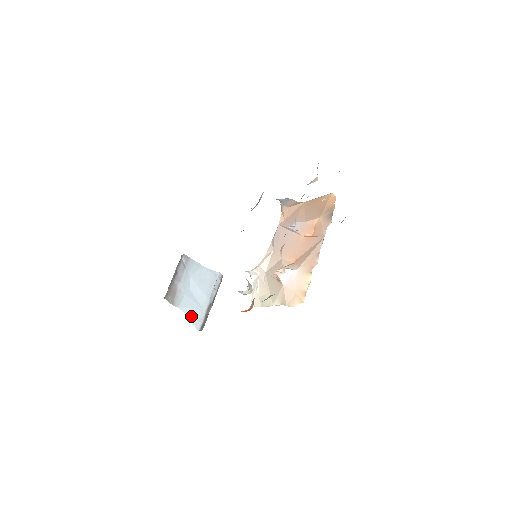
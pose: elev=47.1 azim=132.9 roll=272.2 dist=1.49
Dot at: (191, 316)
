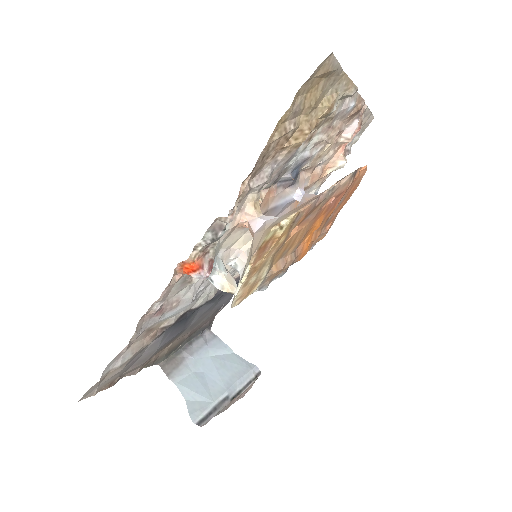
Dot at: (190, 401)
